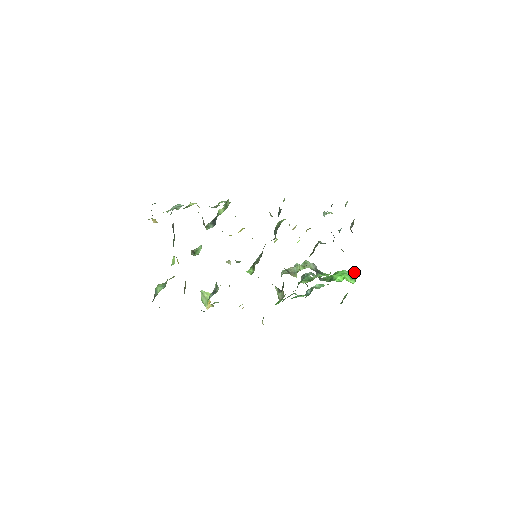
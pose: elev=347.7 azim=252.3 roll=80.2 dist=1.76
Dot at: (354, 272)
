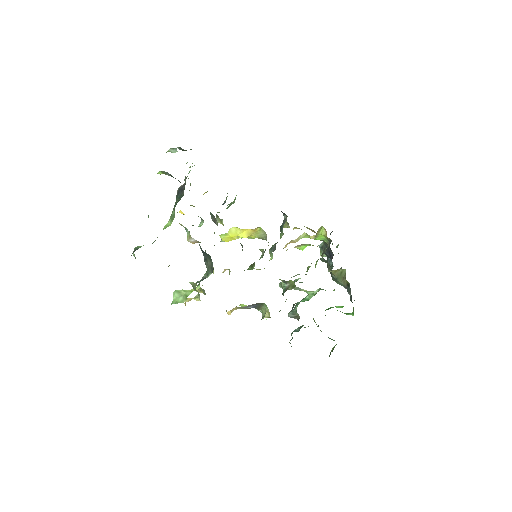
Dot at: occluded
